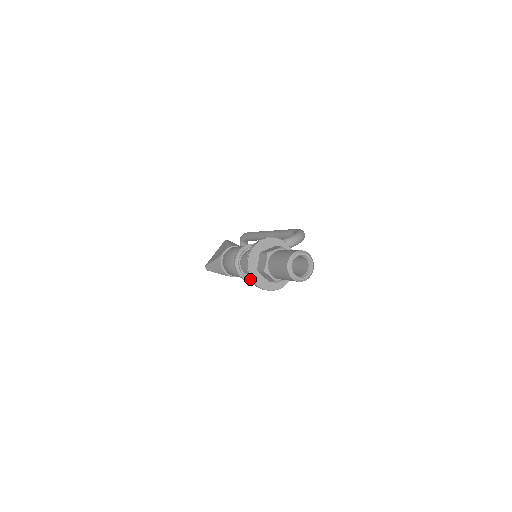
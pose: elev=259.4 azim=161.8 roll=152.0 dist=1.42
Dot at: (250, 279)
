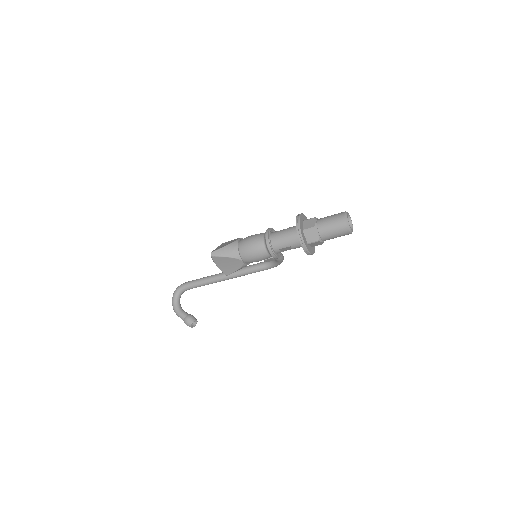
Dot at: (298, 234)
